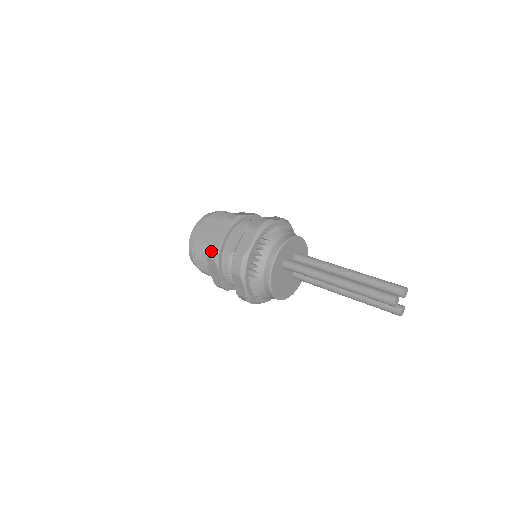
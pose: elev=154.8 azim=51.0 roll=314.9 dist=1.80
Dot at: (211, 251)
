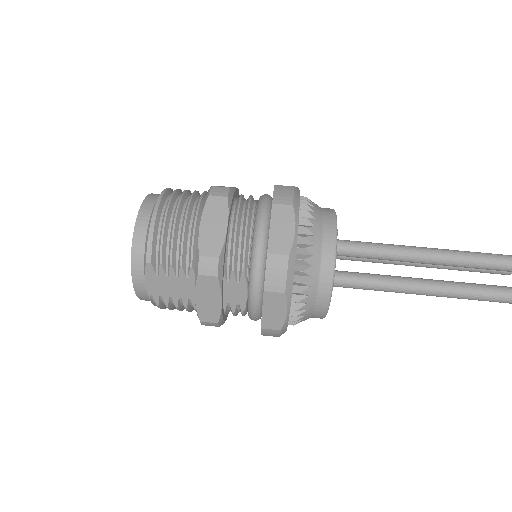
Dot at: (208, 324)
